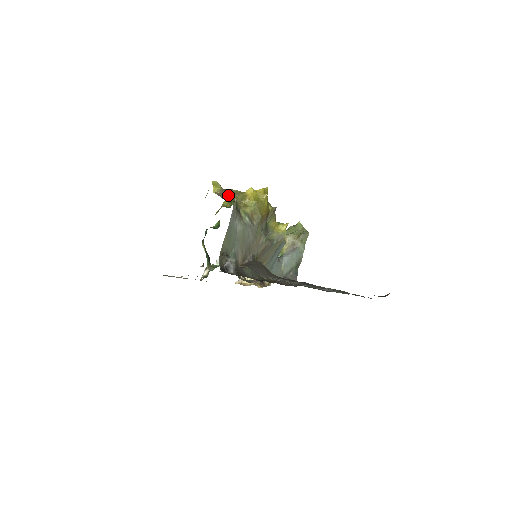
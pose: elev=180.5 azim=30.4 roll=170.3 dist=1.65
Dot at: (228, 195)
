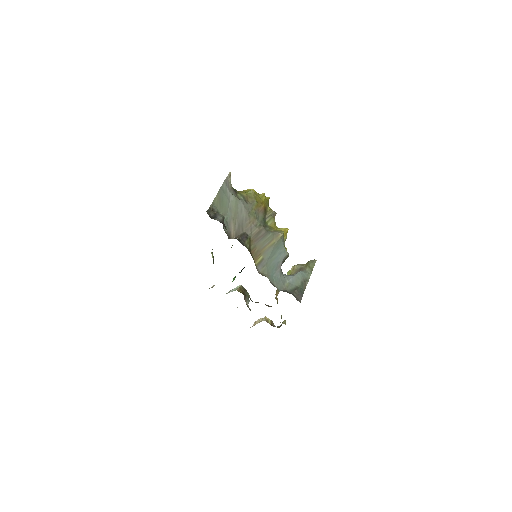
Dot at: occluded
